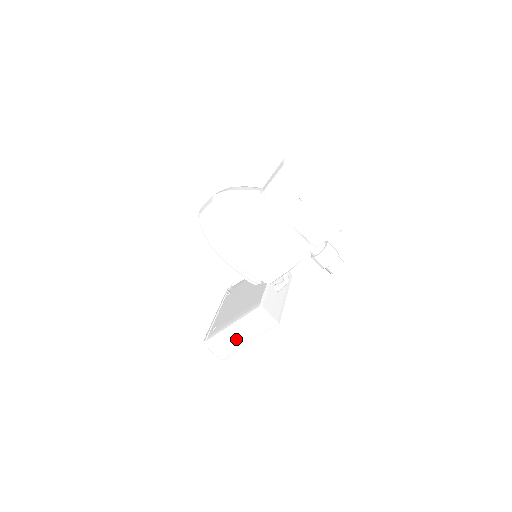
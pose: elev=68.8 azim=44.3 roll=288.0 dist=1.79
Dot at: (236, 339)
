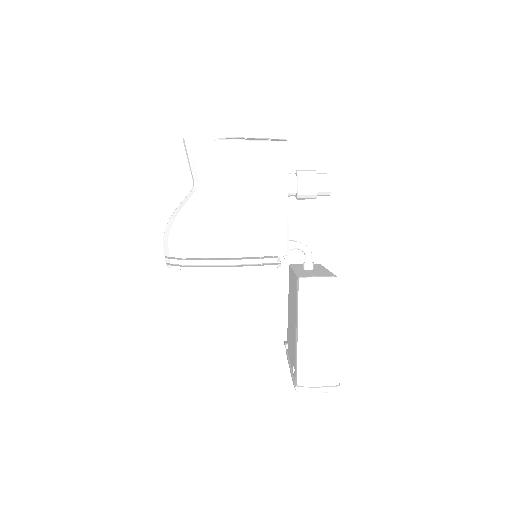
Dot at: (319, 345)
